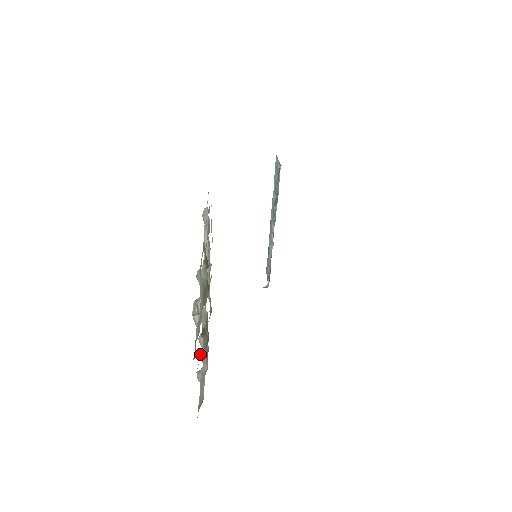
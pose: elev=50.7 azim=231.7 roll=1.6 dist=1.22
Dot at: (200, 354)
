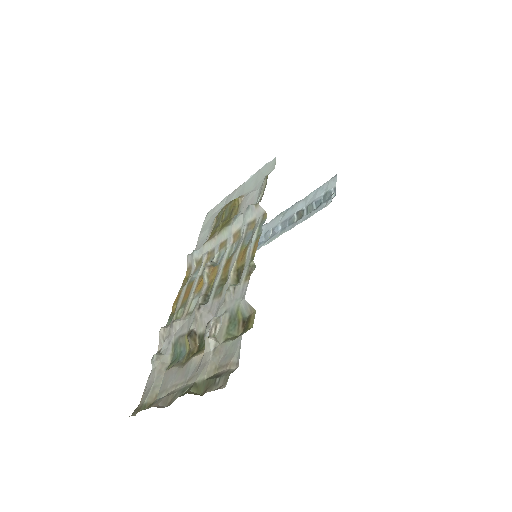
Dot at: (162, 332)
